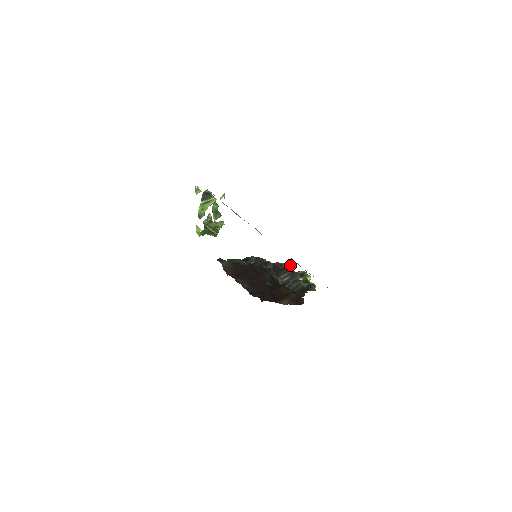
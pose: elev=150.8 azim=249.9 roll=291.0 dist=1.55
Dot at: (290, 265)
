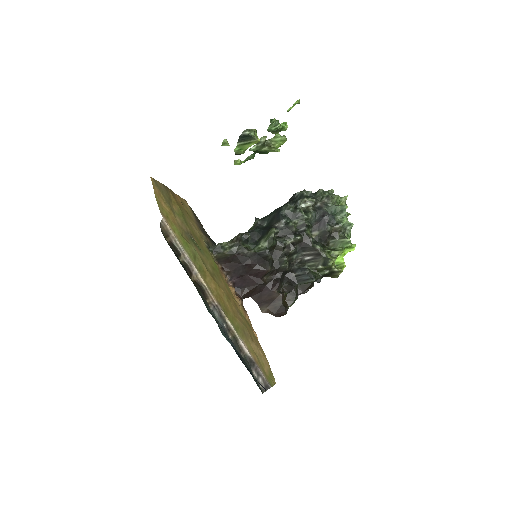
Dot at: (340, 224)
